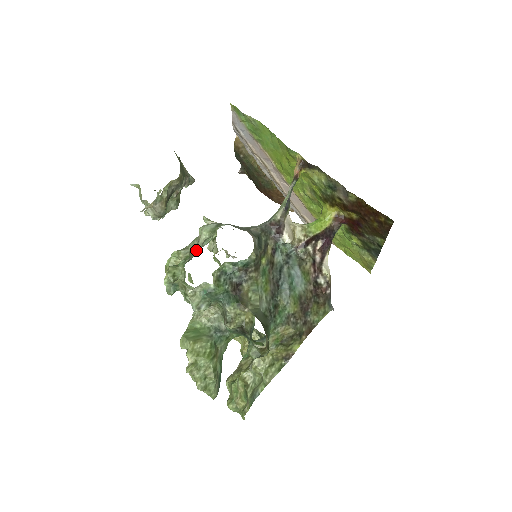
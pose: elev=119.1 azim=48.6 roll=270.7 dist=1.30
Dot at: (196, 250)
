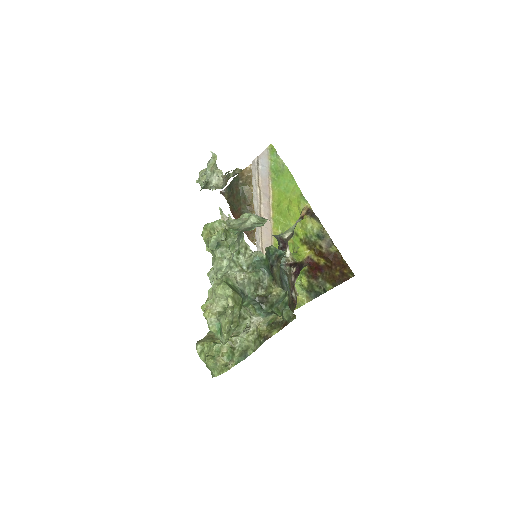
Dot at: (243, 227)
